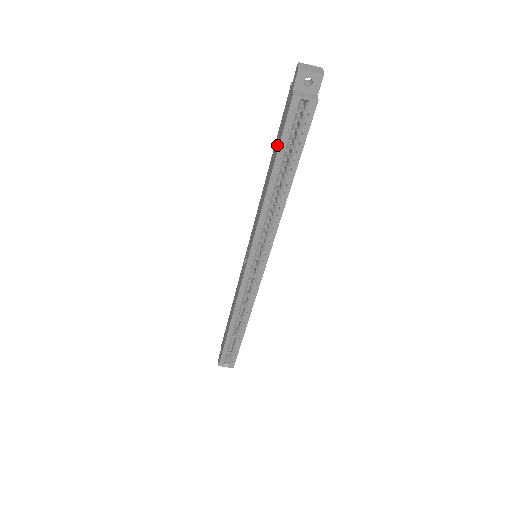
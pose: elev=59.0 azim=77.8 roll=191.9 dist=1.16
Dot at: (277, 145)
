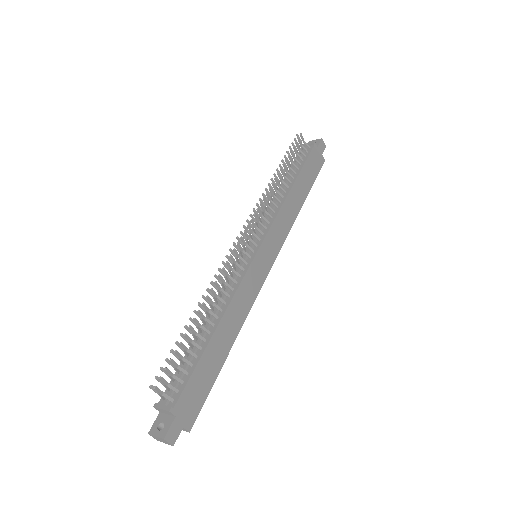
Dot at: occluded
